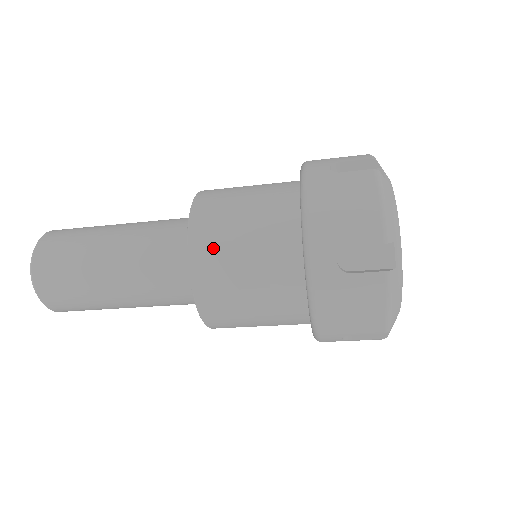
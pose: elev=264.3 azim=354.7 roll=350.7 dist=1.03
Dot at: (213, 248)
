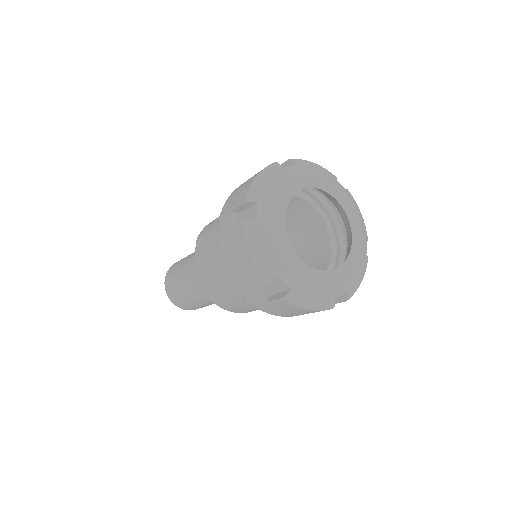
Dot at: (204, 238)
